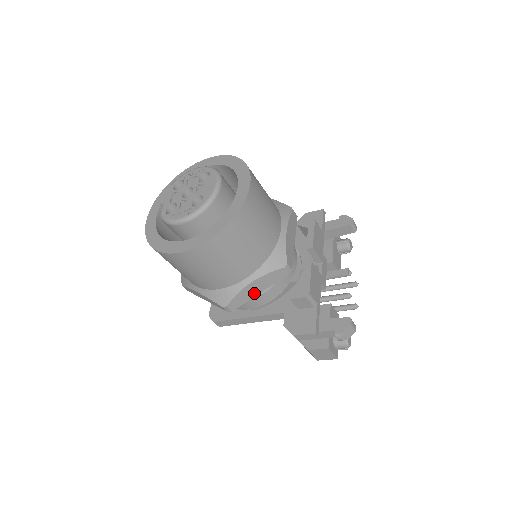
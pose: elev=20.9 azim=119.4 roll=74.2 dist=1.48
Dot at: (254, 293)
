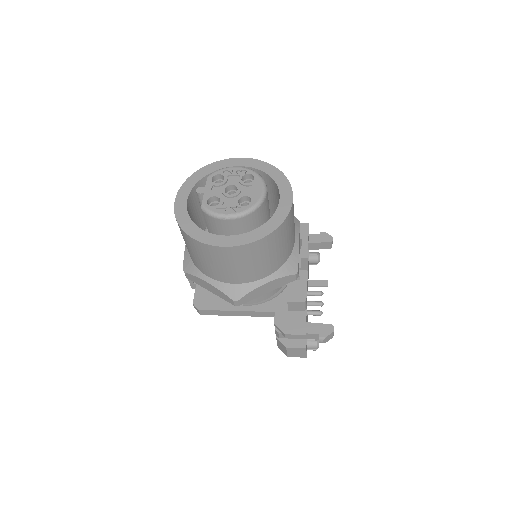
Dot at: (263, 292)
